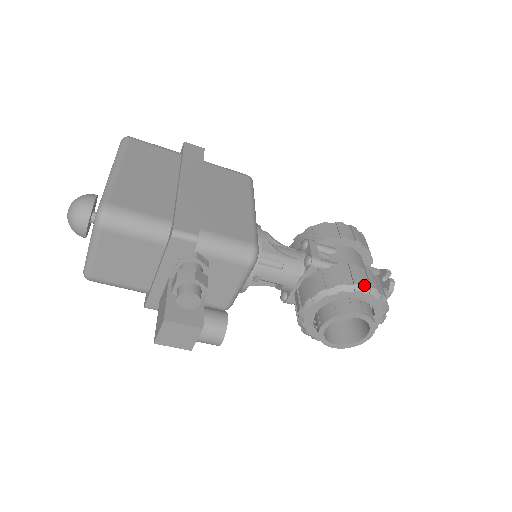
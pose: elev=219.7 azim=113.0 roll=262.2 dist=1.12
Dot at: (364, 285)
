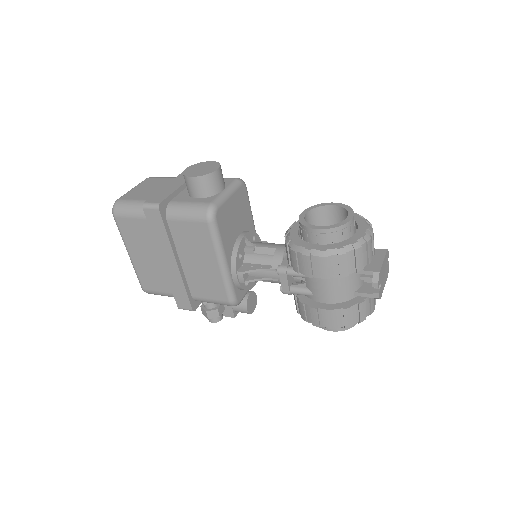
Dot at: (322, 326)
